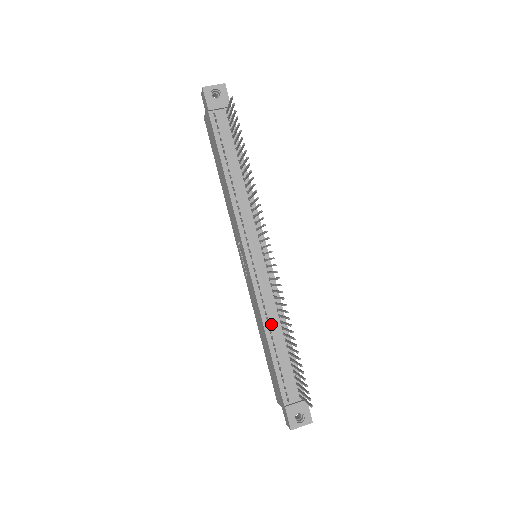
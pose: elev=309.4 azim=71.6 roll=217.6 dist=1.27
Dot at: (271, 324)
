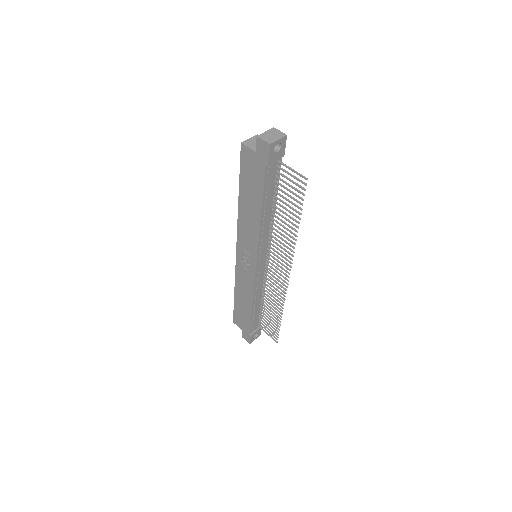
Dot at: (257, 298)
